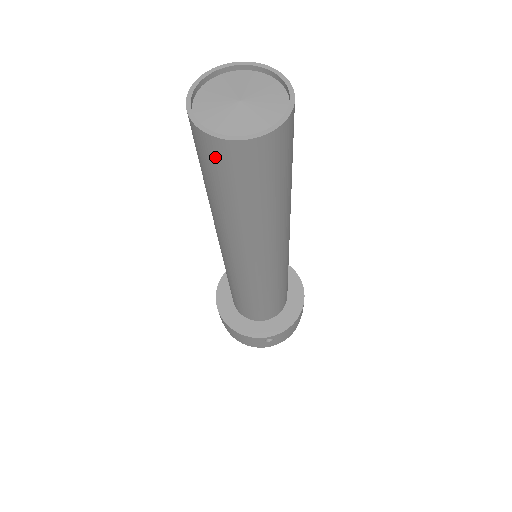
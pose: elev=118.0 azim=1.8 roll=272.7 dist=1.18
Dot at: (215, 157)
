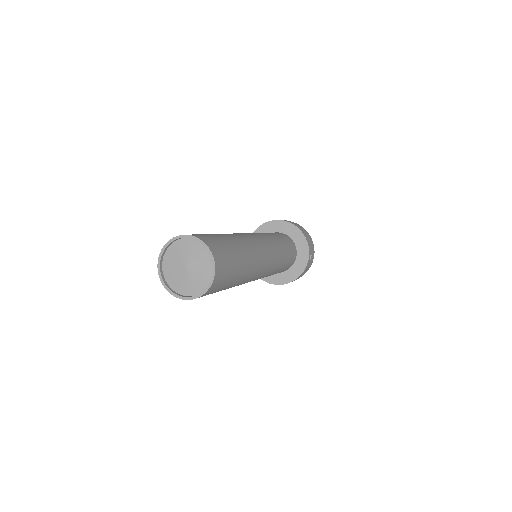
Dot at: occluded
